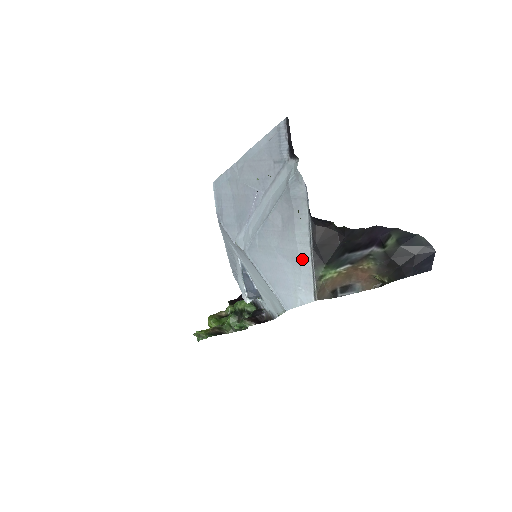
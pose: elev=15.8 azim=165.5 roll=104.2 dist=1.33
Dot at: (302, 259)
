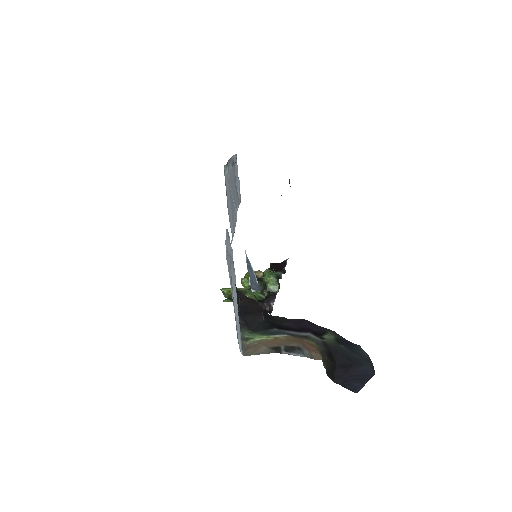
Dot at: (236, 312)
